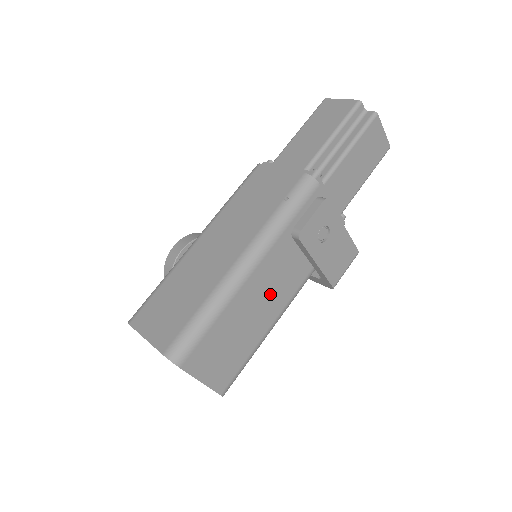
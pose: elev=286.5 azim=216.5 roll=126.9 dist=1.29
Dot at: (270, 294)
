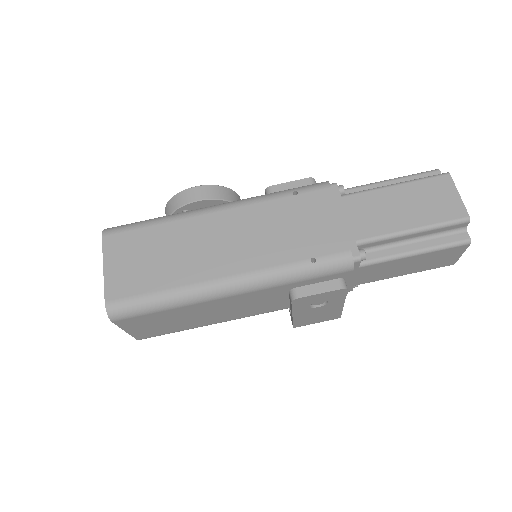
Dot at: (234, 309)
